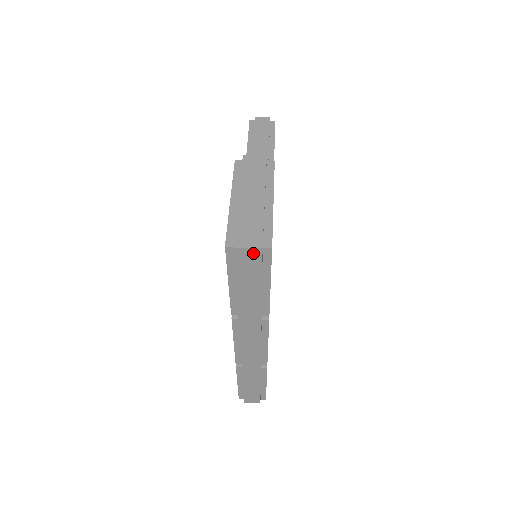
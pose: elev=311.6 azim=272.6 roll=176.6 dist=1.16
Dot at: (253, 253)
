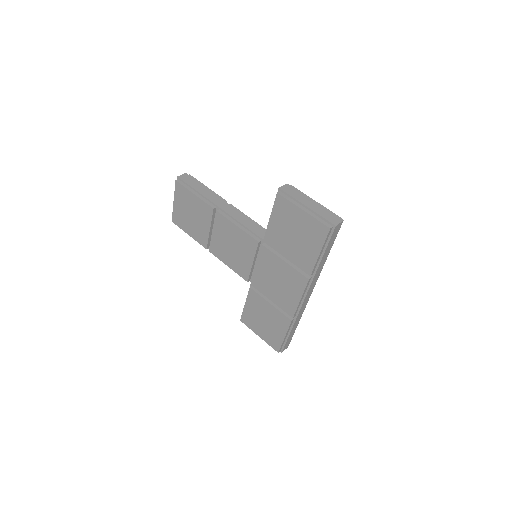
Dot at: (340, 225)
